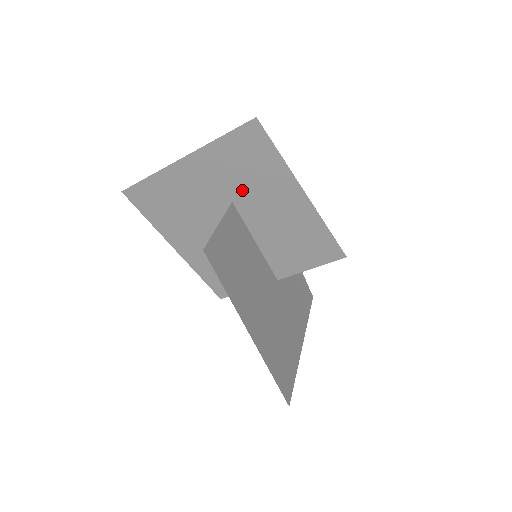
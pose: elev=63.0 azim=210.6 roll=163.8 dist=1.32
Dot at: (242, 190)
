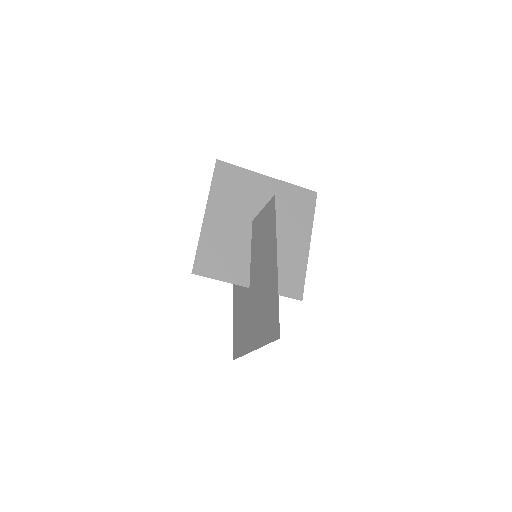
Dot at: (281, 216)
